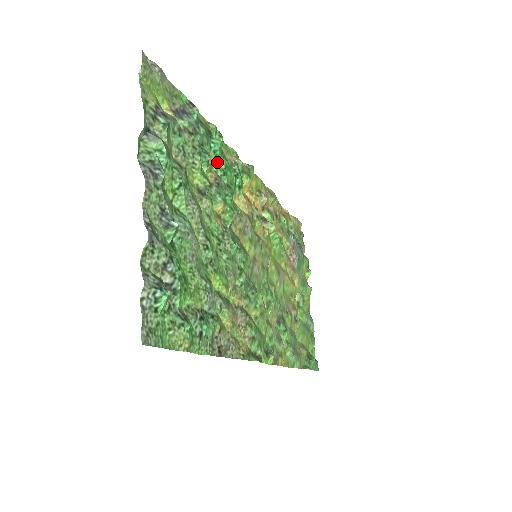
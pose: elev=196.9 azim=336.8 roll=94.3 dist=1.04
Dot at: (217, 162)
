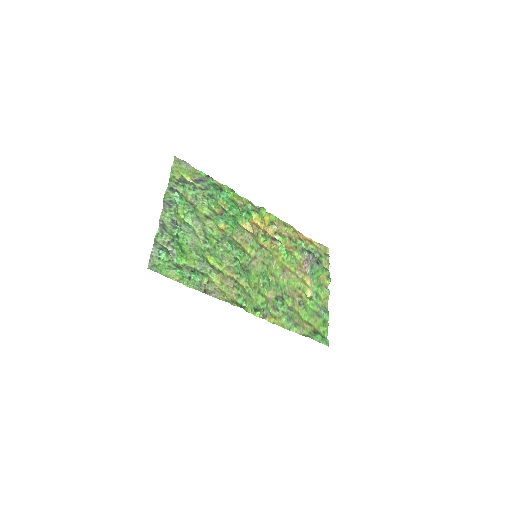
Dot at: (225, 204)
